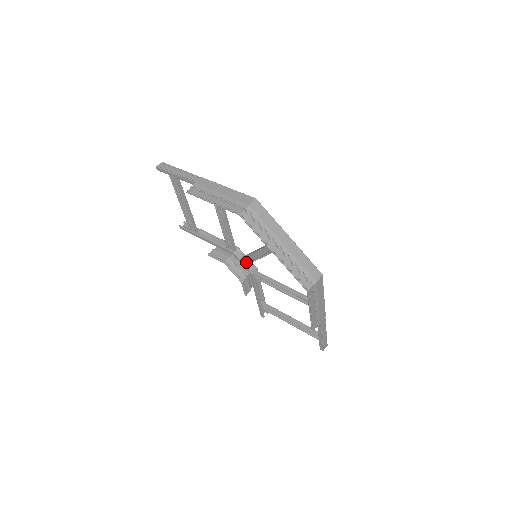
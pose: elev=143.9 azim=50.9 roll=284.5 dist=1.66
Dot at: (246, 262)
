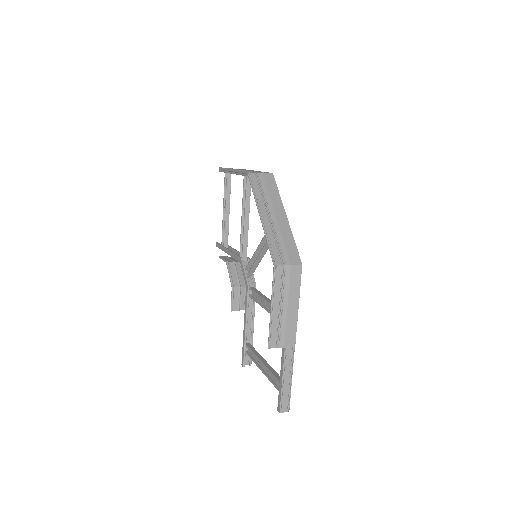
Dot at: (249, 276)
